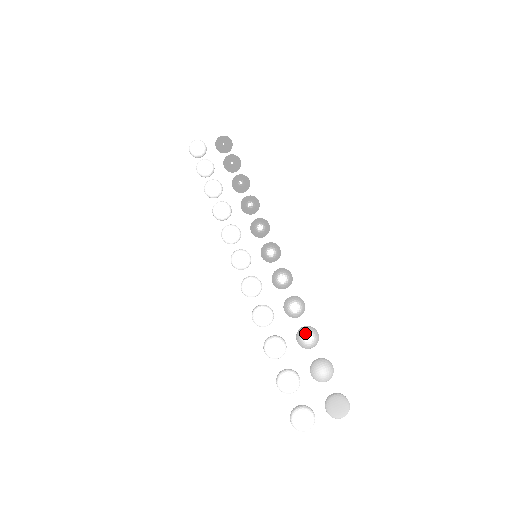
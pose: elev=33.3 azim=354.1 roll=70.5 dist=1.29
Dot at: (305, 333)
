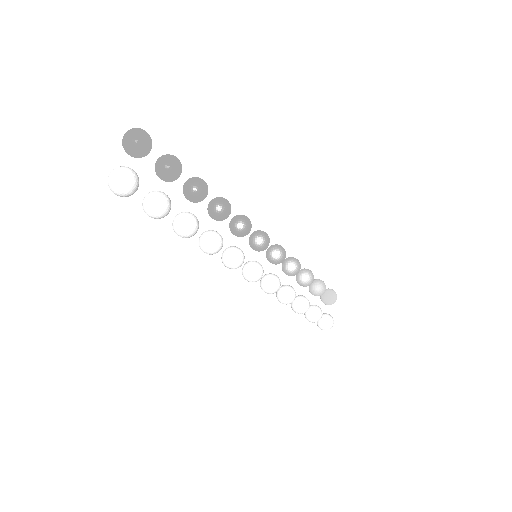
Dot at: (311, 280)
